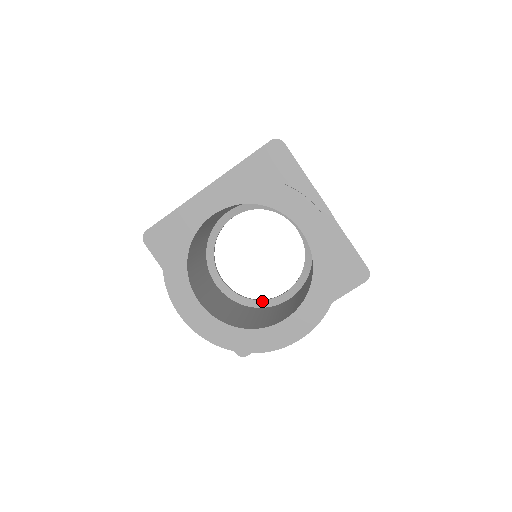
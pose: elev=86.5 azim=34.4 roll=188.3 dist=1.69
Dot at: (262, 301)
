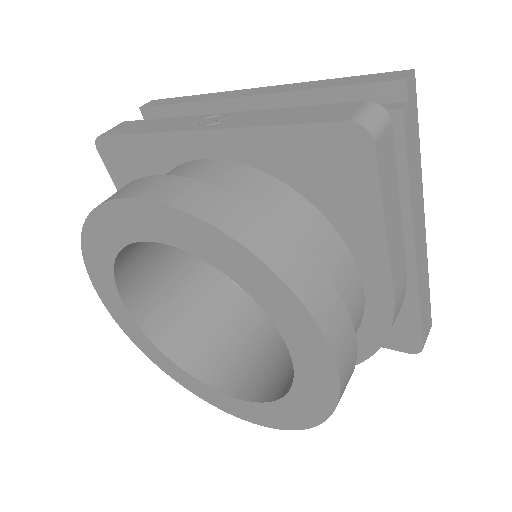
Dot at: occluded
